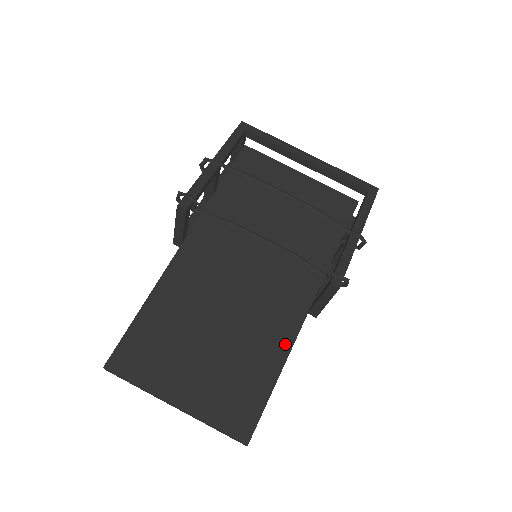
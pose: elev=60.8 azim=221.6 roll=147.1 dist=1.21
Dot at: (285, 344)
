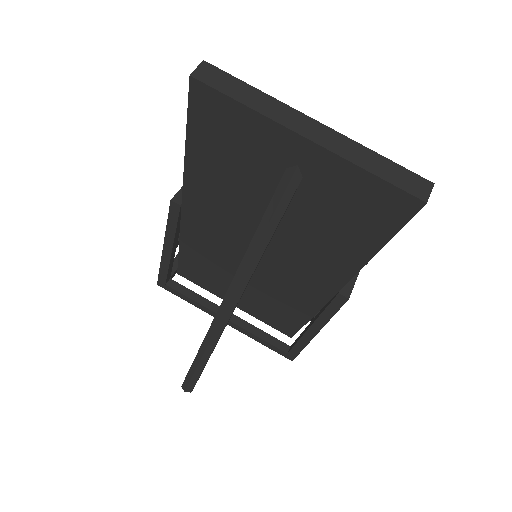
Dot at: occluded
